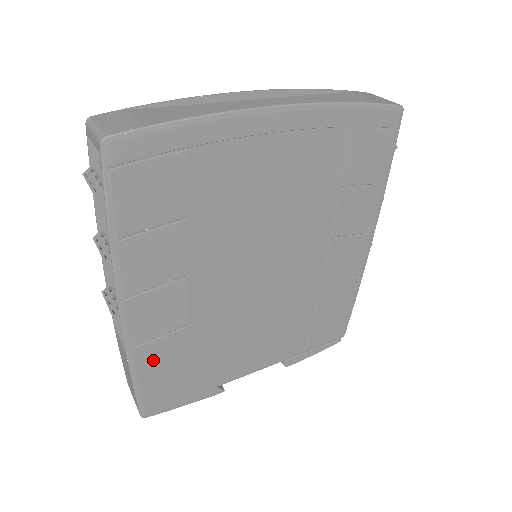
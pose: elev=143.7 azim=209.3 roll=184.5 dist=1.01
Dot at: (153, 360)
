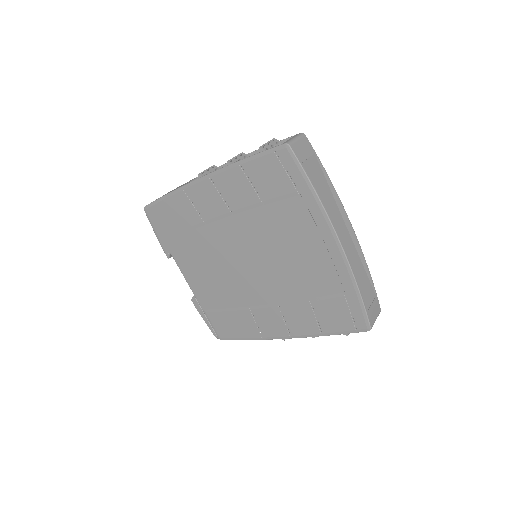
Dot at: (179, 205)
